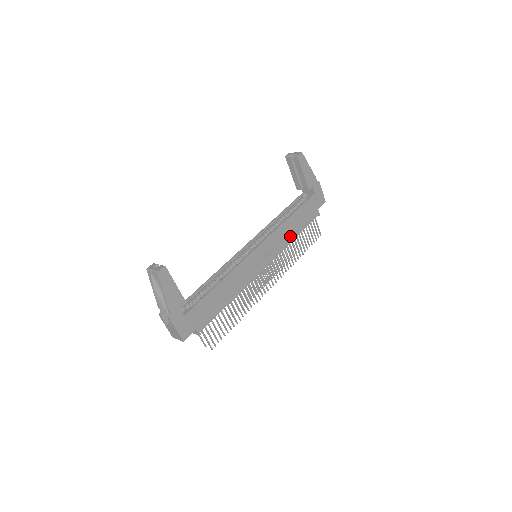
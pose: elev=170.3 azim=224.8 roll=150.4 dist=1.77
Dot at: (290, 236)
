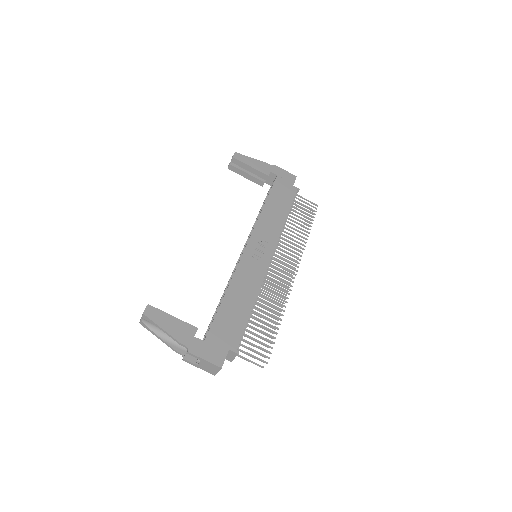
Dot at: (279, 220)
